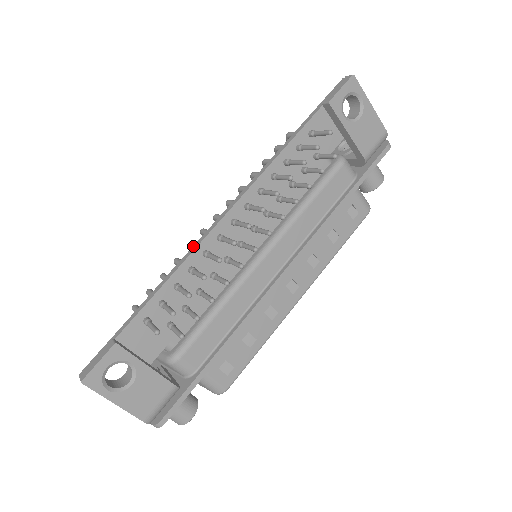
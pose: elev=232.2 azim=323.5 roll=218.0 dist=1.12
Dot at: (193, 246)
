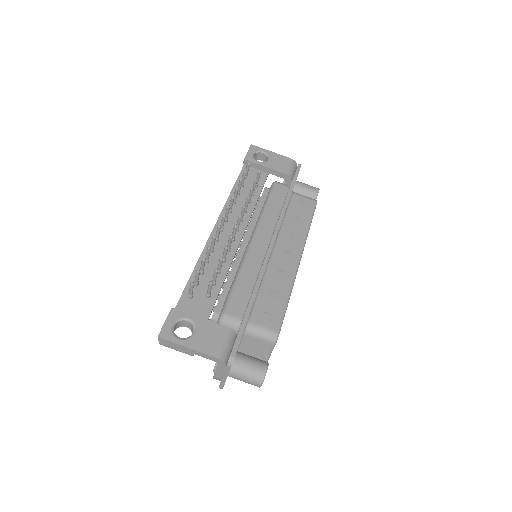
Dot at: occluded
